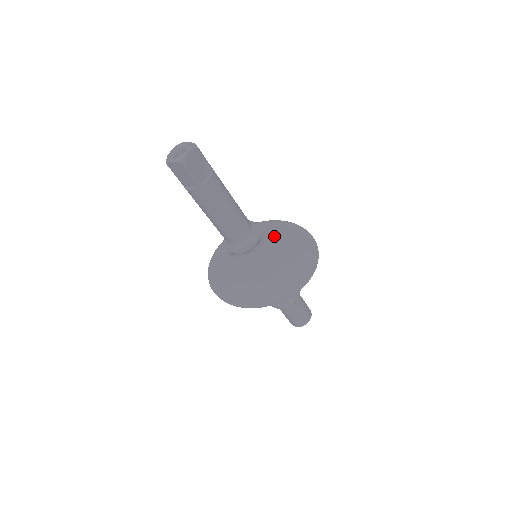
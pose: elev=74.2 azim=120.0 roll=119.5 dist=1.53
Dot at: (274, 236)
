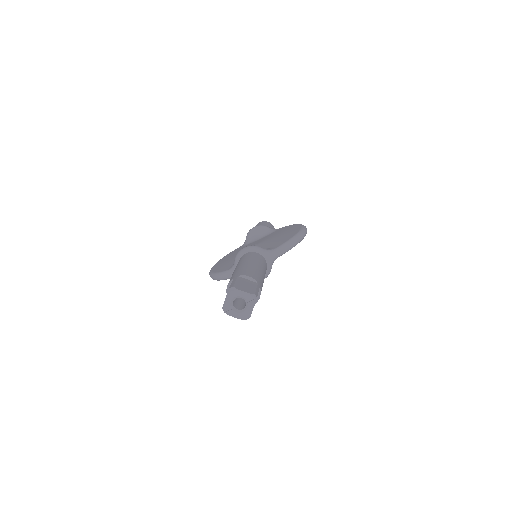
Dot at: occluded
